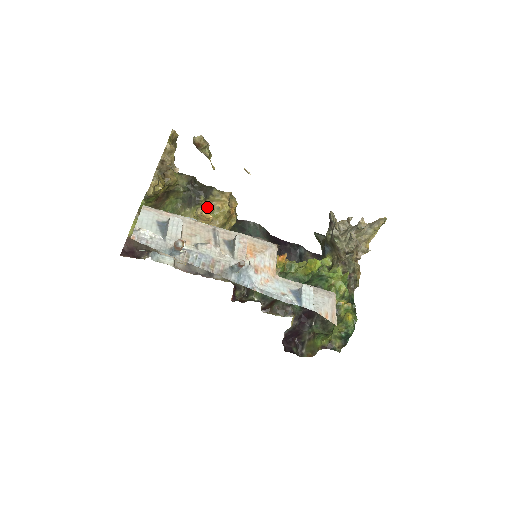
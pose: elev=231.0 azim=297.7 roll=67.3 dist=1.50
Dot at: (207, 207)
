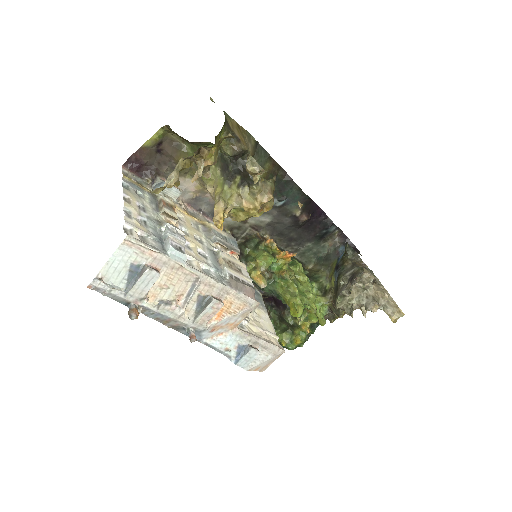
Dot at: (233, 198)
